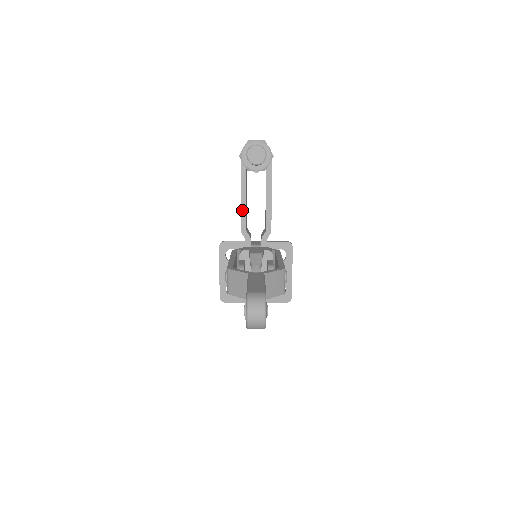
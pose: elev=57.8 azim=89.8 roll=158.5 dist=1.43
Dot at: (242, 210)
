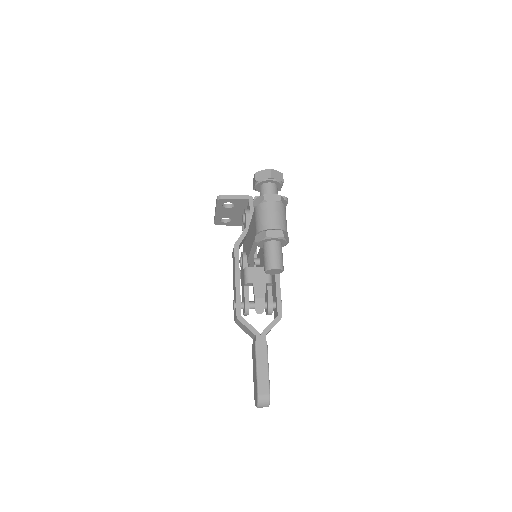
Dot at: (250, 255)
